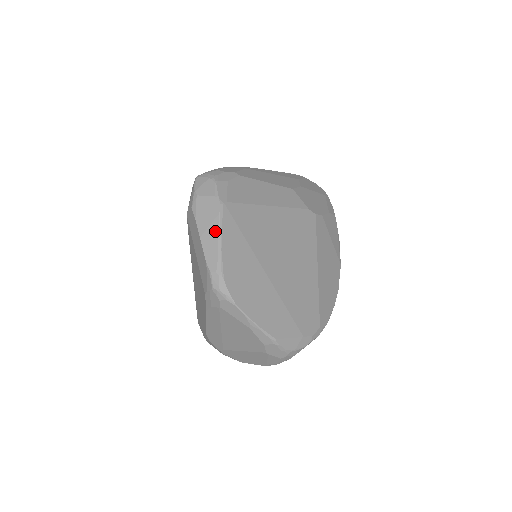
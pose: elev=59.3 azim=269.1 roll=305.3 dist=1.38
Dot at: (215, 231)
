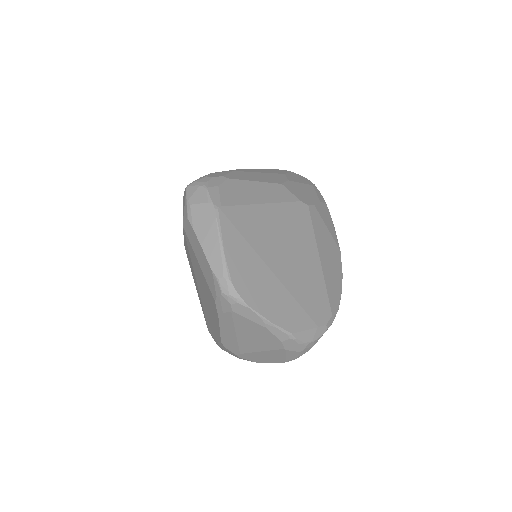
Dot at: (215, 237)
